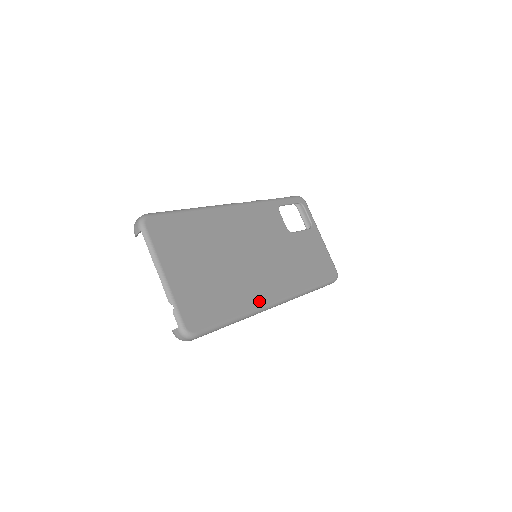
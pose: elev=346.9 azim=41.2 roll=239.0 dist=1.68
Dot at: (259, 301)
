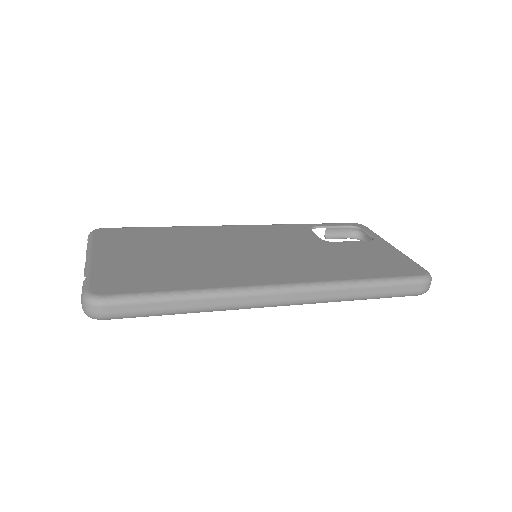
Dot at: (240, 282)
